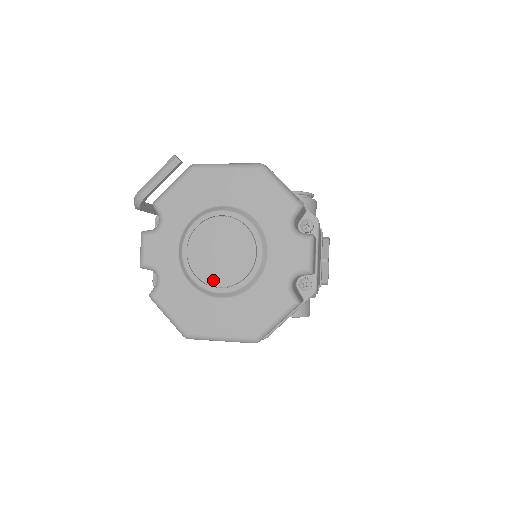
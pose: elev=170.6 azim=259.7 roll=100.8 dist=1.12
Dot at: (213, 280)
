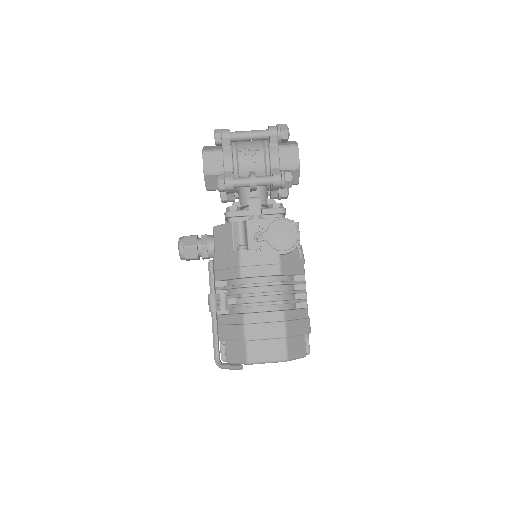
Dot at: occluded
